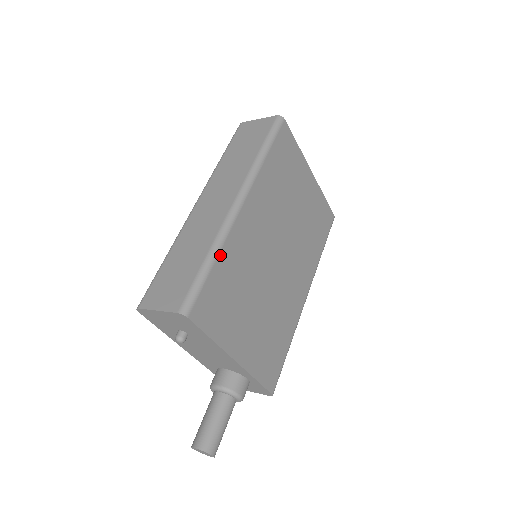
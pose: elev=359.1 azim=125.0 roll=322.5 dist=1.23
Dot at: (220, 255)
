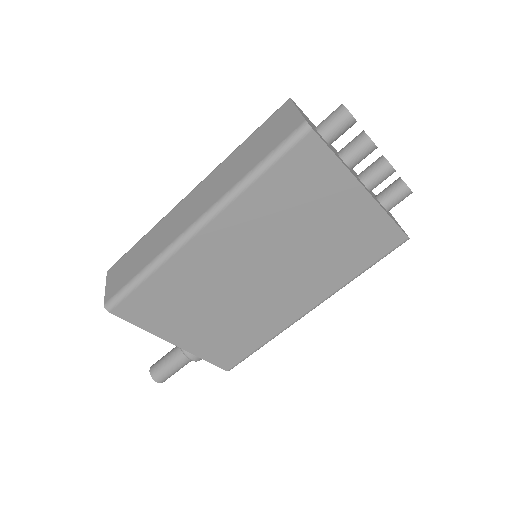
Dot at: (157, 272)
